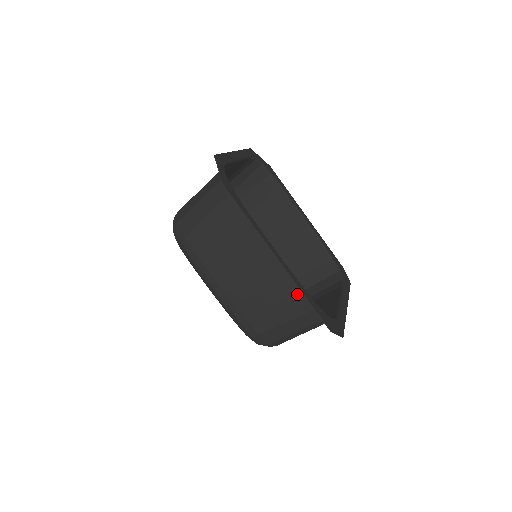
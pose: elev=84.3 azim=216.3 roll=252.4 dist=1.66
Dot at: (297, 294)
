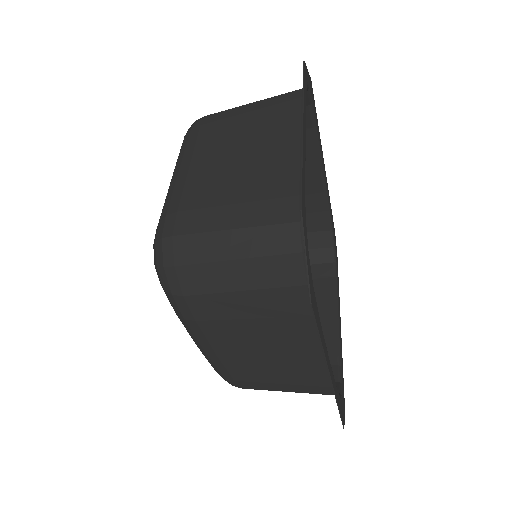
Dot at: (323, 387)
